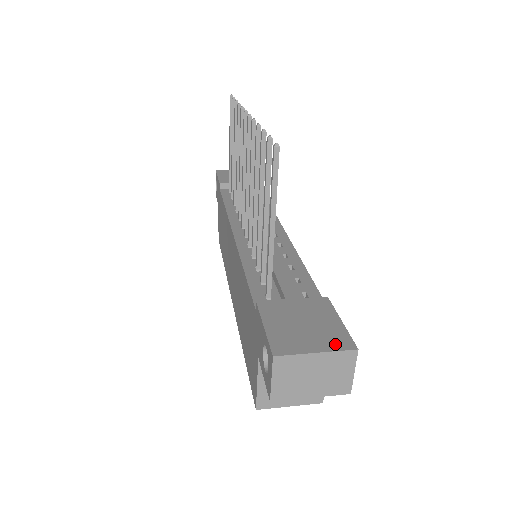
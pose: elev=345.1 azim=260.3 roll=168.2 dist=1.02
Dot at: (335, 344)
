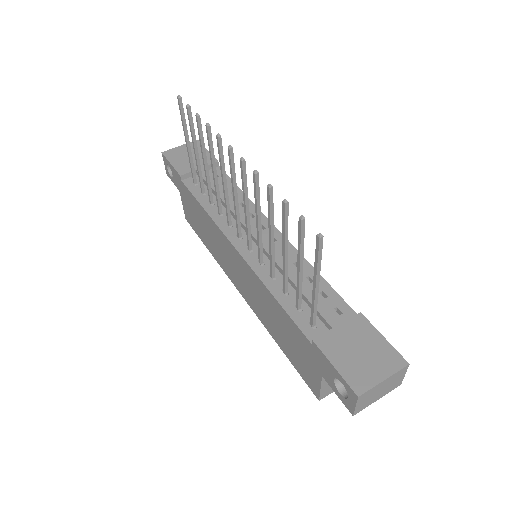
Dot at: (392, 365)
